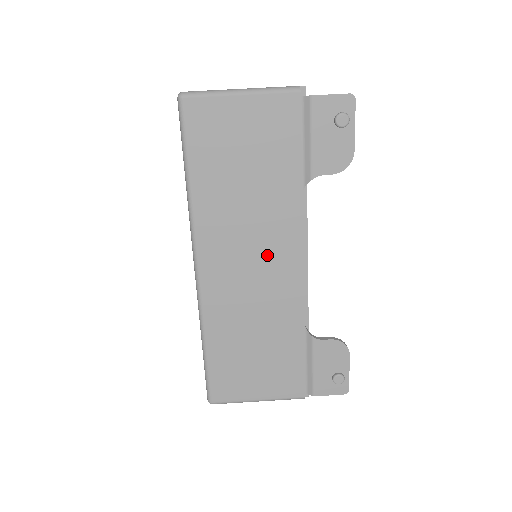
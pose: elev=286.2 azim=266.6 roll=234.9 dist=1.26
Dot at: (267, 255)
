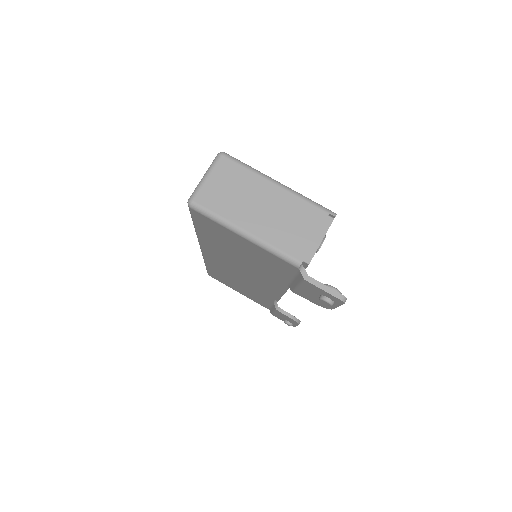
Dot at: (253, 278)
